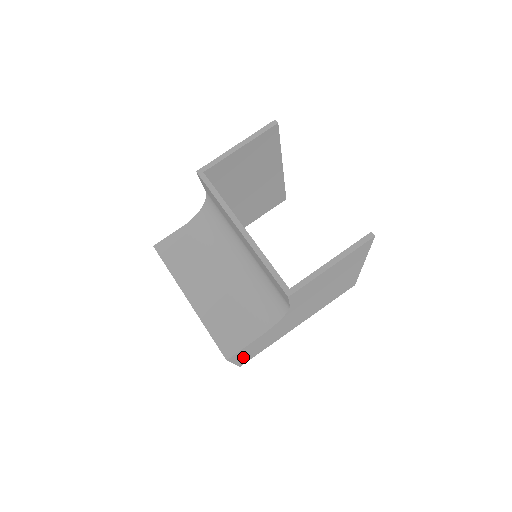
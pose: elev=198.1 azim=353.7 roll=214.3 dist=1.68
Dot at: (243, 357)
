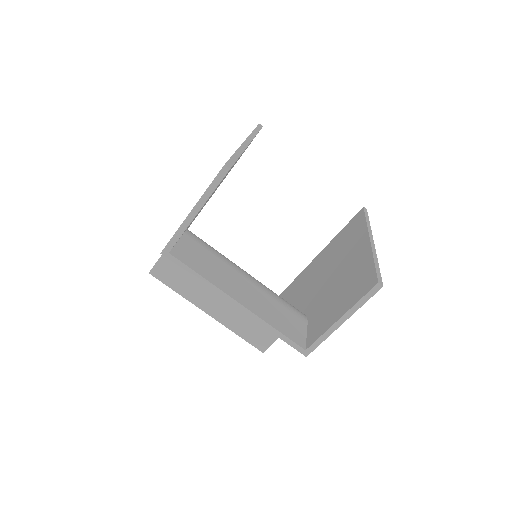
Dot at: occluded
